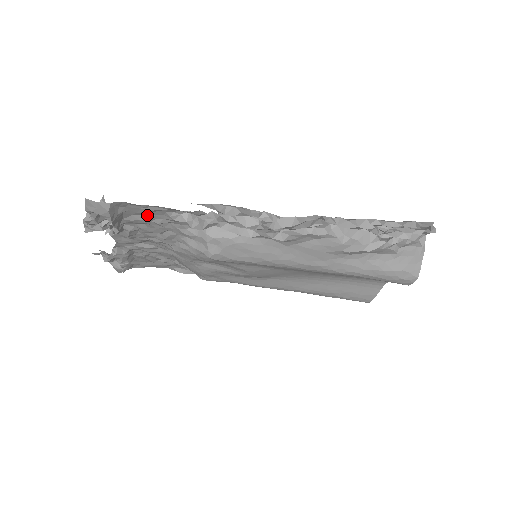
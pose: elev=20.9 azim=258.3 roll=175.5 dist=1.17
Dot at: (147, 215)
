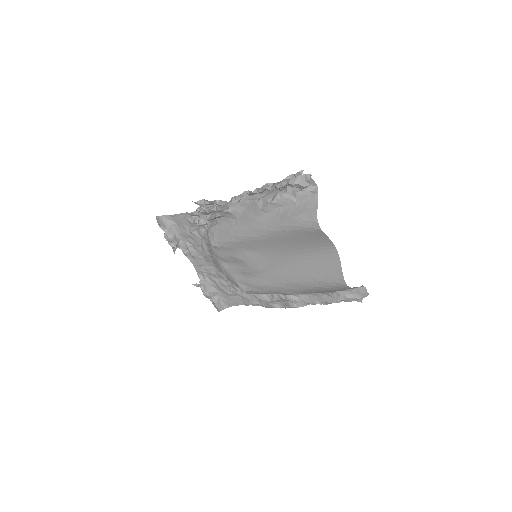
Dot at: (184, 226)
